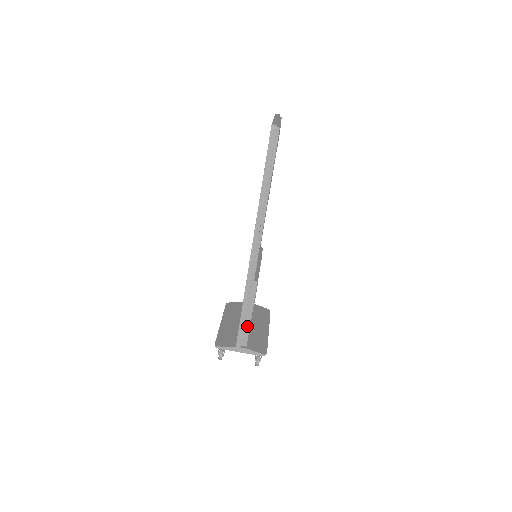
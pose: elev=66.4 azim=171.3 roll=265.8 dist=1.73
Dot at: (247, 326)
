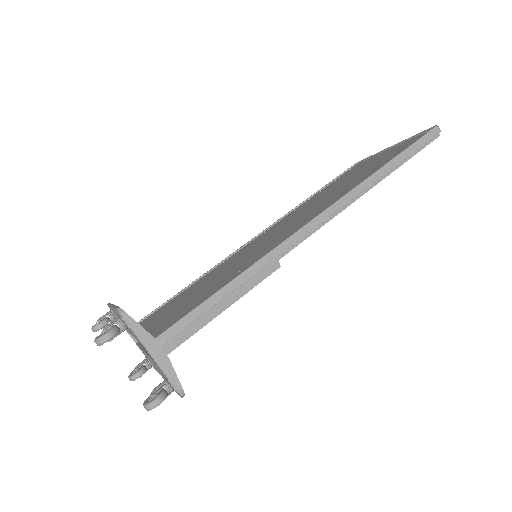
Dot at: (204, 320)
